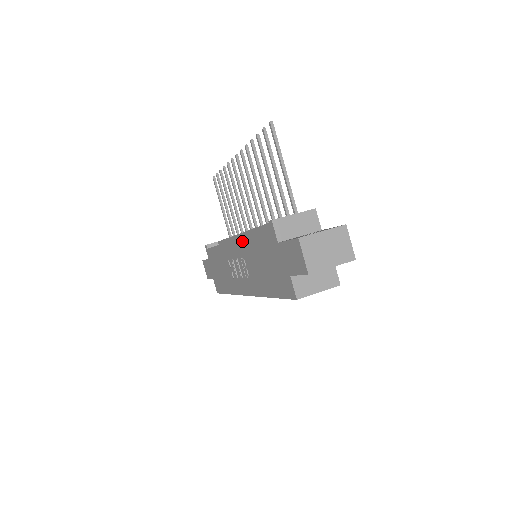
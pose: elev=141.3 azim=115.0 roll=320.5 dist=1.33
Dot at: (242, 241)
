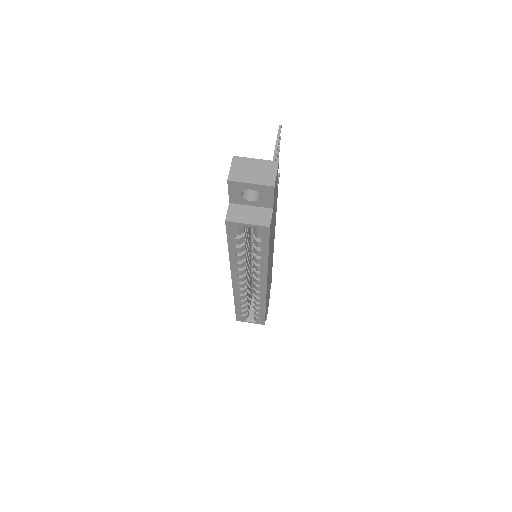
Dot at: occluded
